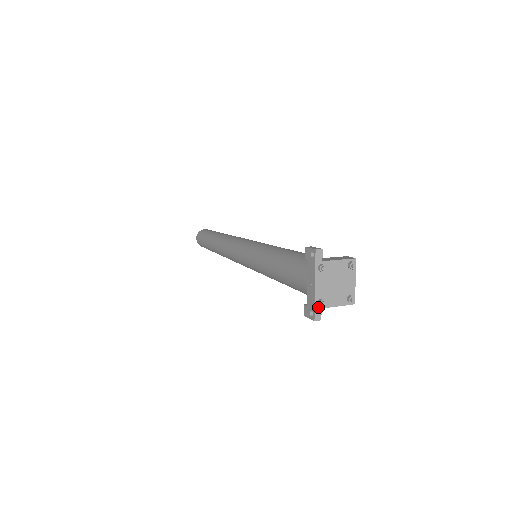
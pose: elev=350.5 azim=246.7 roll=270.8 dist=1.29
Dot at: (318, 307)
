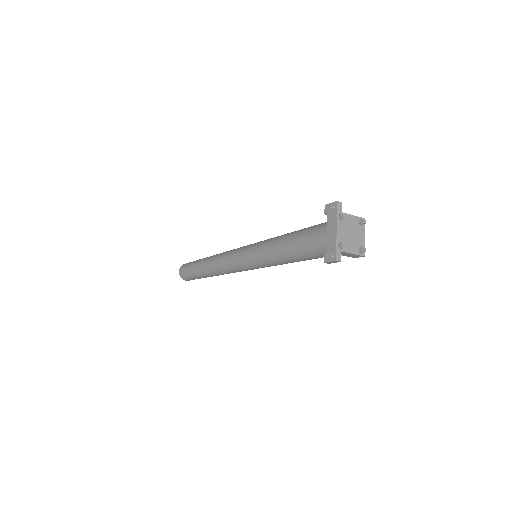
Dot at: (339, 249)
